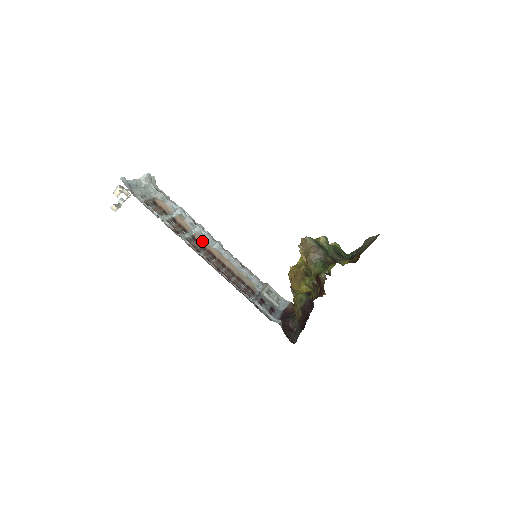
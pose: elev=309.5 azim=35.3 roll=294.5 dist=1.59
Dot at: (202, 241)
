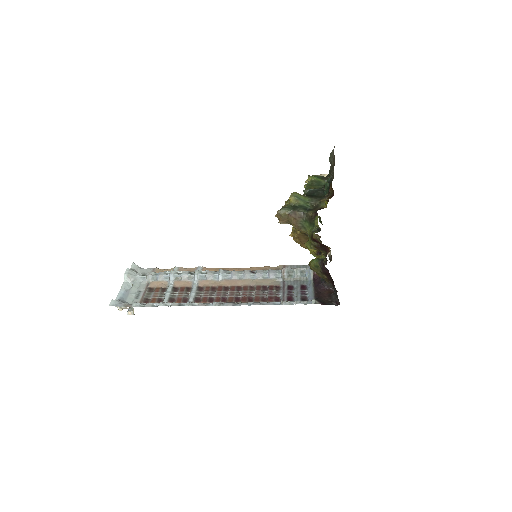
Dot at: (208, 284)
